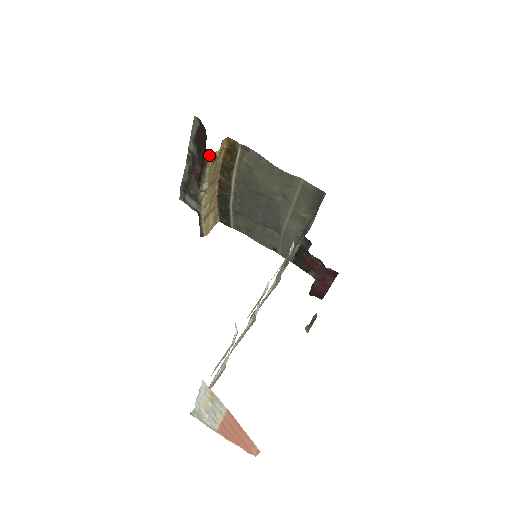
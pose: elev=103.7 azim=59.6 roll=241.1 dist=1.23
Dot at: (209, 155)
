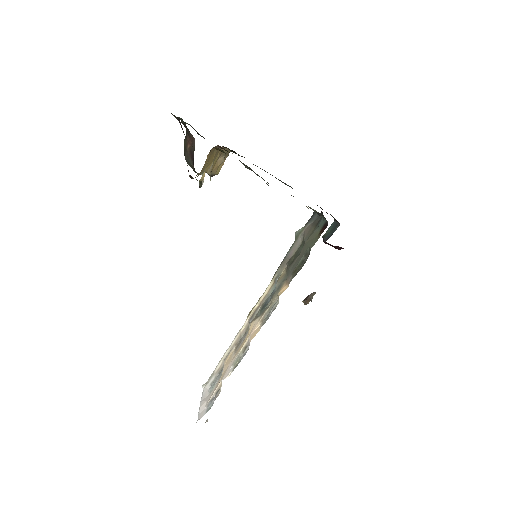
Dot at: (193, 178)
